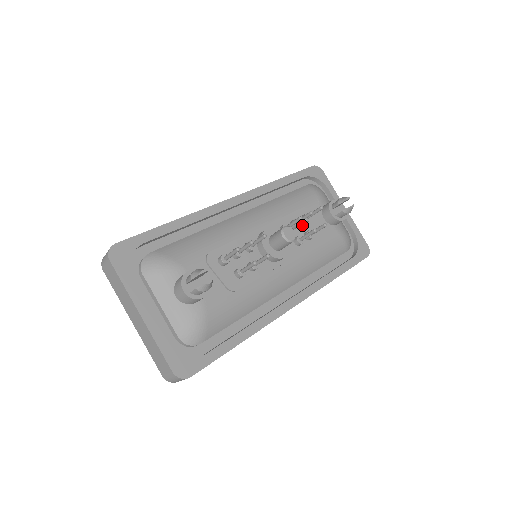
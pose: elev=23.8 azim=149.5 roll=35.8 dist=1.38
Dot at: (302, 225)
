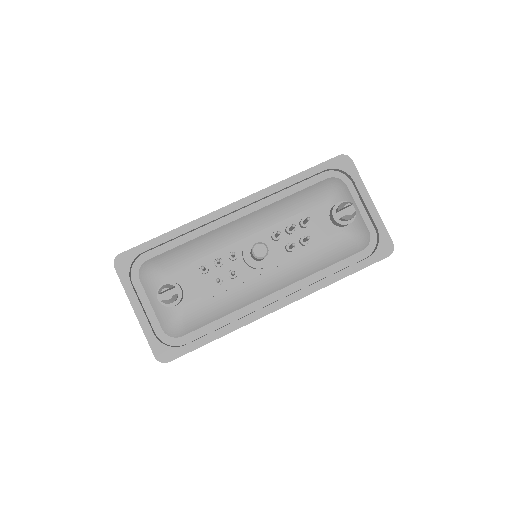
Dot at: (299, 230)
